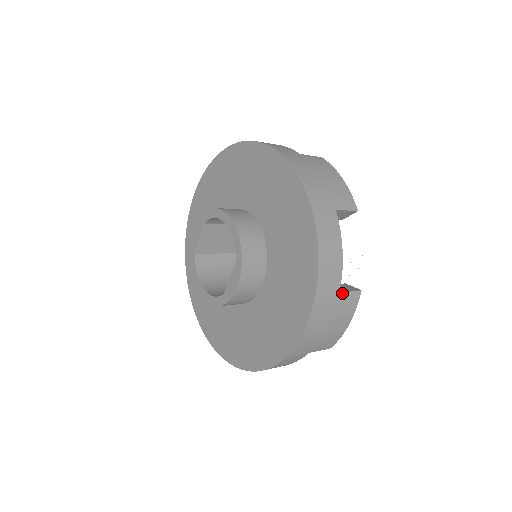
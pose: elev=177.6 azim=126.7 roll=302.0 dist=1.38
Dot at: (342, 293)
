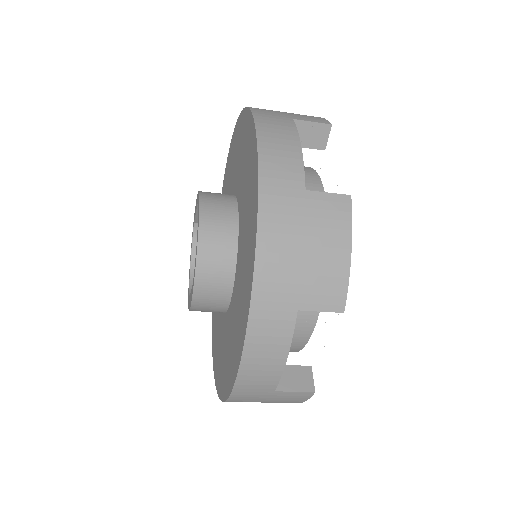
Dot at: (280, 391)
